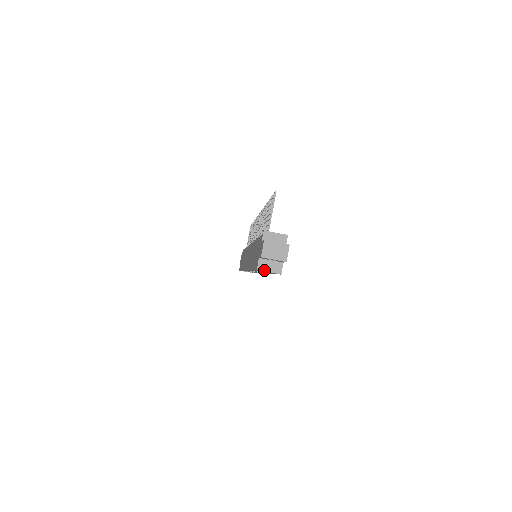
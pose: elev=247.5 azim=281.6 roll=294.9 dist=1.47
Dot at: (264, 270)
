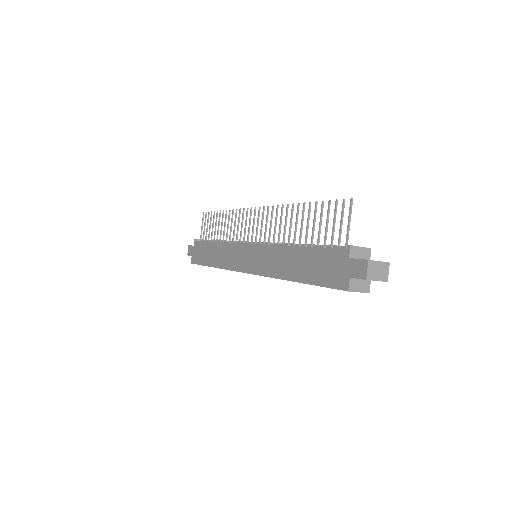
Dot at: (355, 291)
